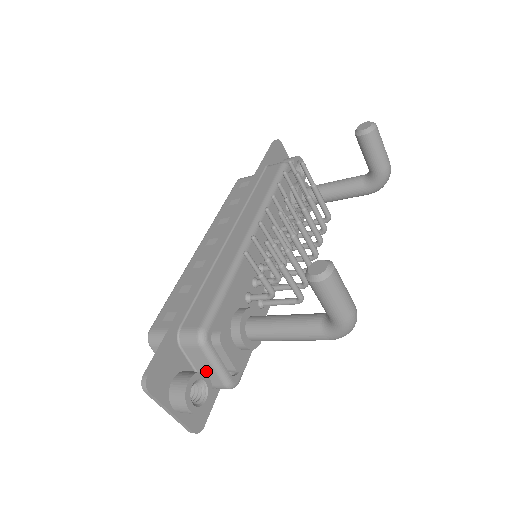
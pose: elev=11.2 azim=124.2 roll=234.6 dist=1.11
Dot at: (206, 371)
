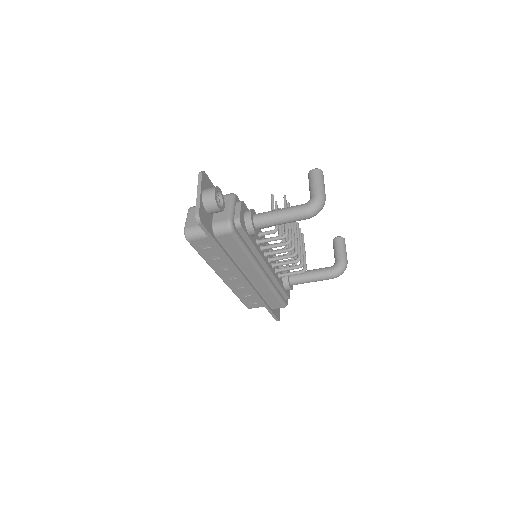
Dot at: (222, 211)
